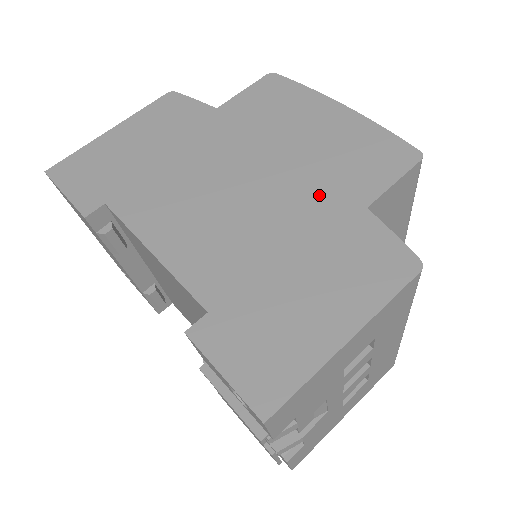
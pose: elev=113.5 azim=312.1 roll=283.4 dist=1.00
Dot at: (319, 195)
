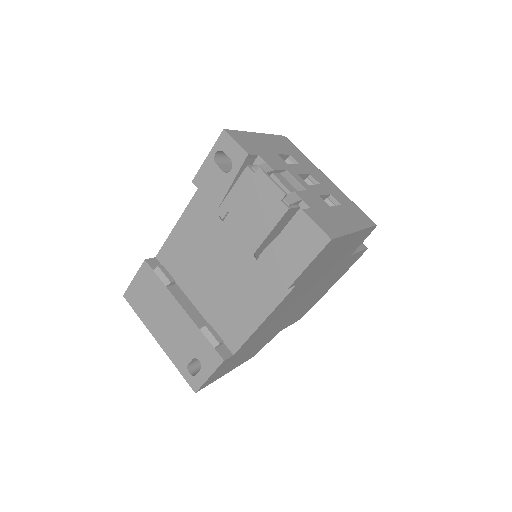
Dot at: occluded
